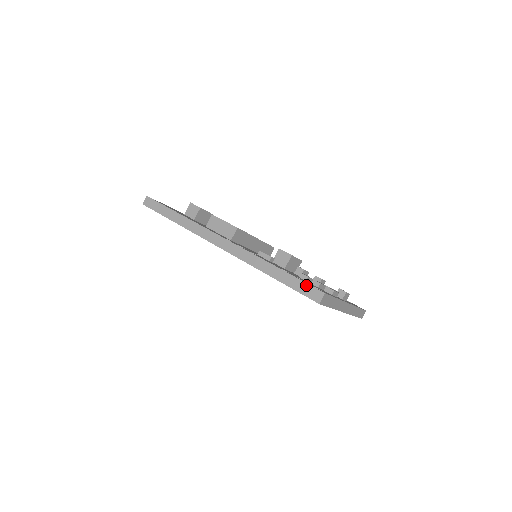
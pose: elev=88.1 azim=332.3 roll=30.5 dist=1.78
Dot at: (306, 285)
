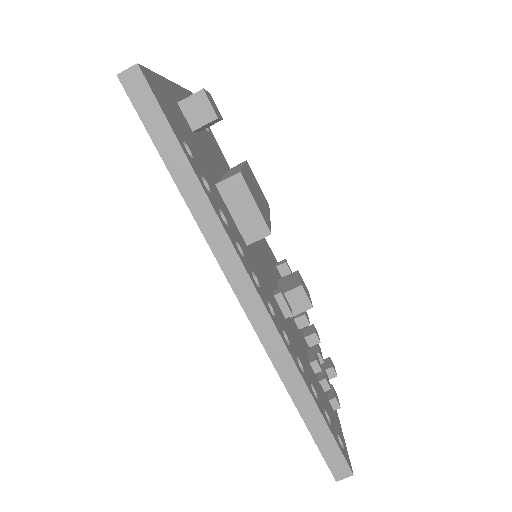
Dot at: (338, 451)
